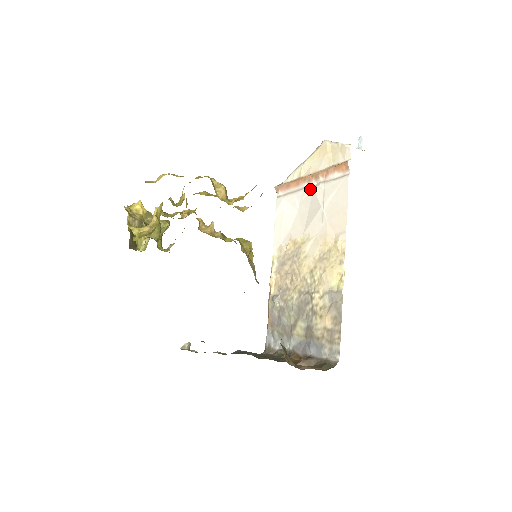
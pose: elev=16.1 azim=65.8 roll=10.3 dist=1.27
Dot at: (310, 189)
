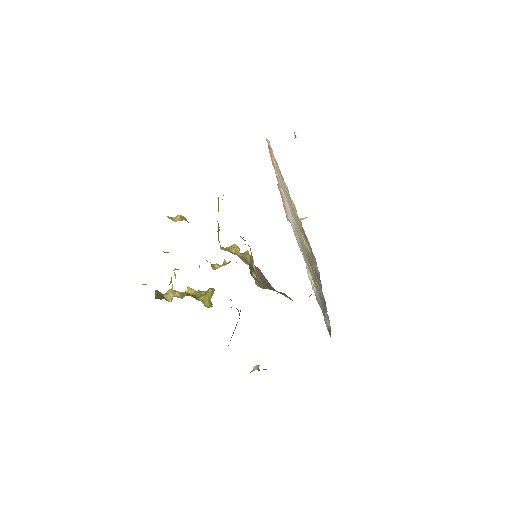
Dot at: occluded
